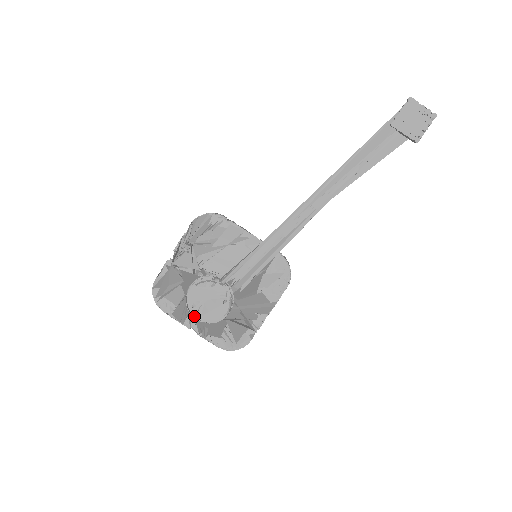
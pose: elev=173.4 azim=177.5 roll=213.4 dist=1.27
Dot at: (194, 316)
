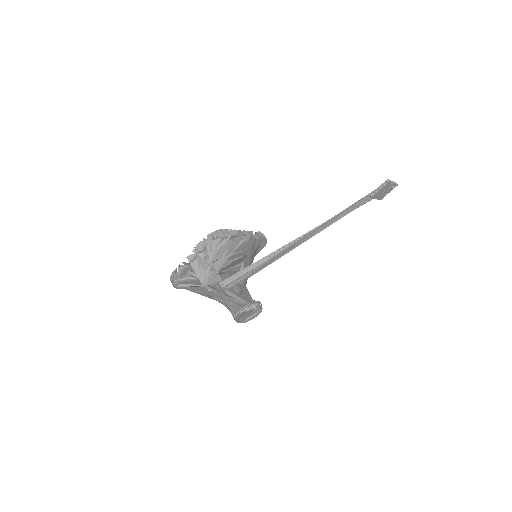
Dot at: occluded
